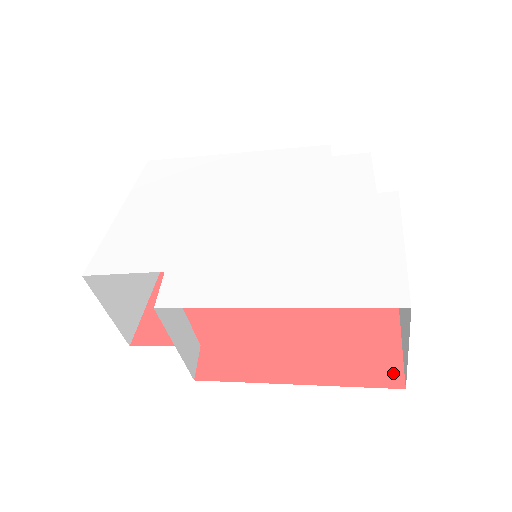
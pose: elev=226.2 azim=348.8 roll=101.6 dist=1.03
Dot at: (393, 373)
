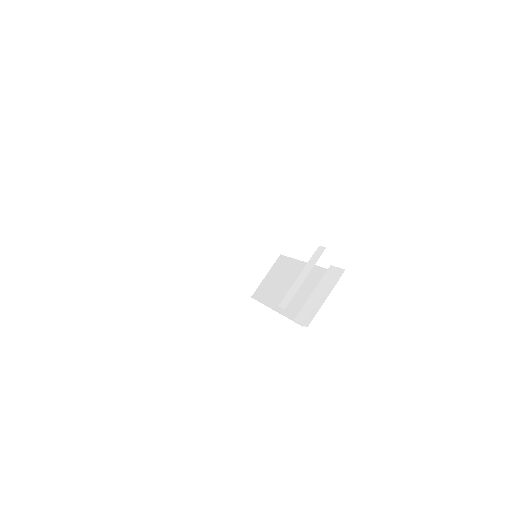
Dot at: occluded
